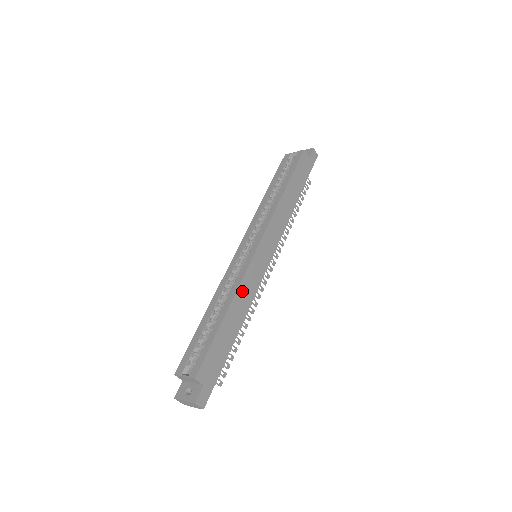
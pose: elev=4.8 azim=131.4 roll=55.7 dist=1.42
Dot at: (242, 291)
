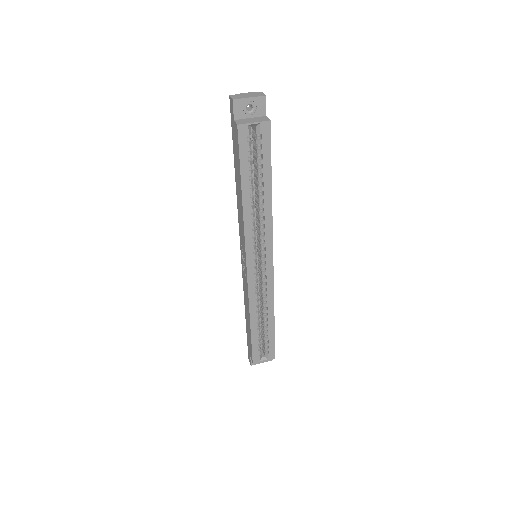
Dot at: occluded
